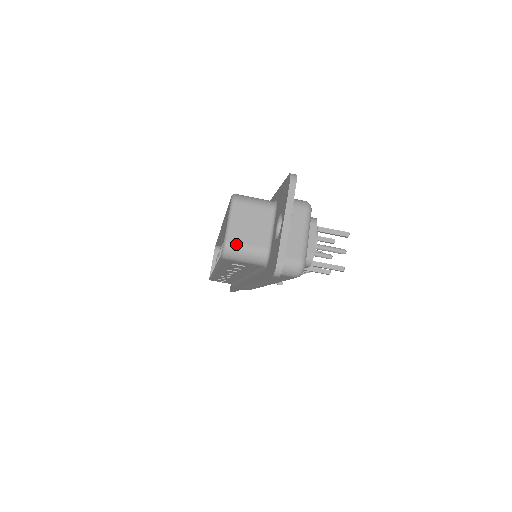
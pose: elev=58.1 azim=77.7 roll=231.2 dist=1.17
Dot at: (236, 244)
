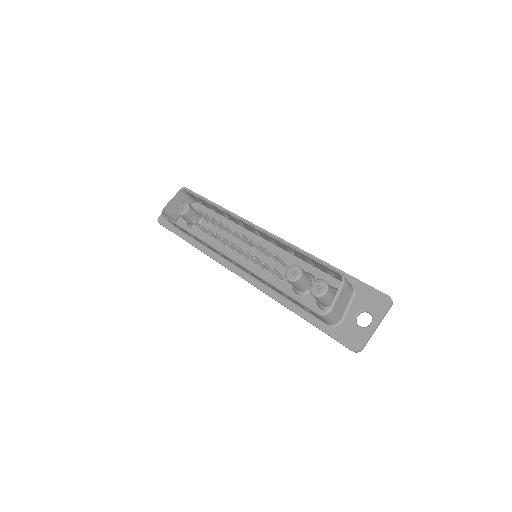
Dot at: (333, 313)
